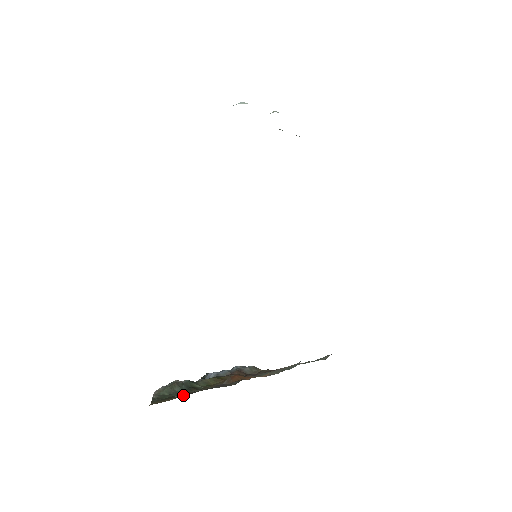
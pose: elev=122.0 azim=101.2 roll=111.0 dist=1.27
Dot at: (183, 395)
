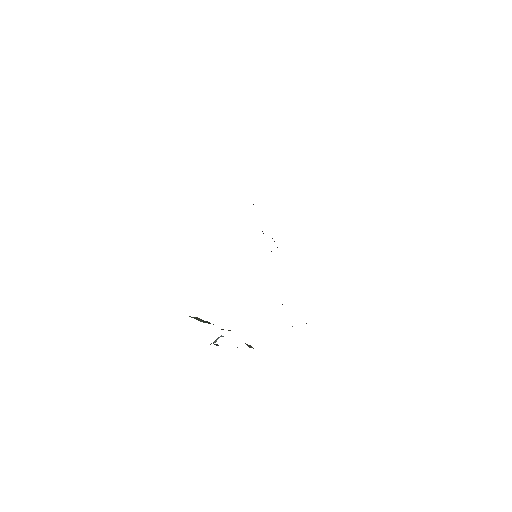
Dot at: occluded
